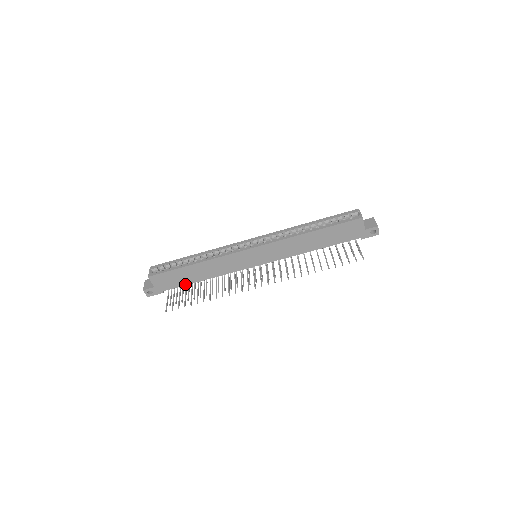
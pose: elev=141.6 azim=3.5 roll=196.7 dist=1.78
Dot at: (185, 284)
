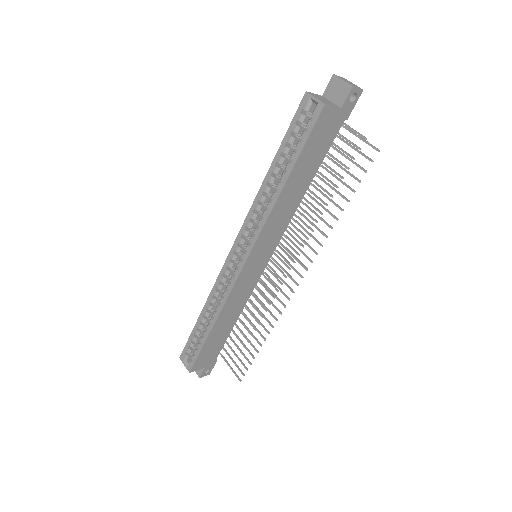
Dot at: (225, 339)
